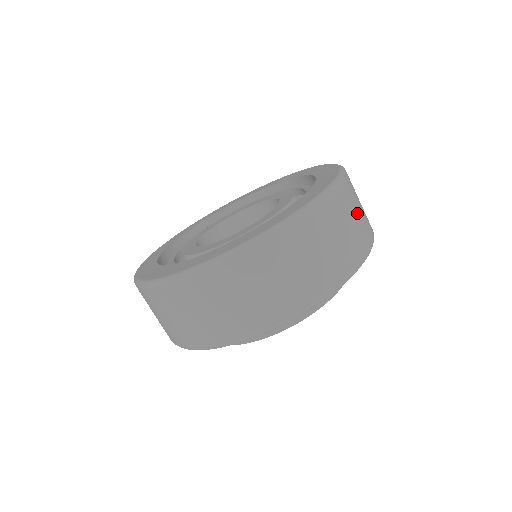
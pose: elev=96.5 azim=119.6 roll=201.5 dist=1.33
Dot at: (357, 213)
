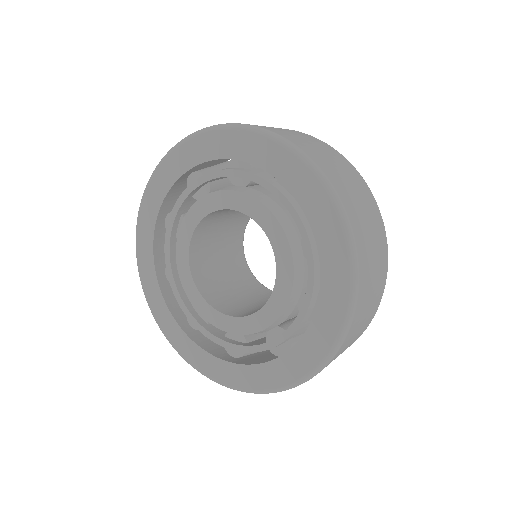
Dot at: (356, 194)
